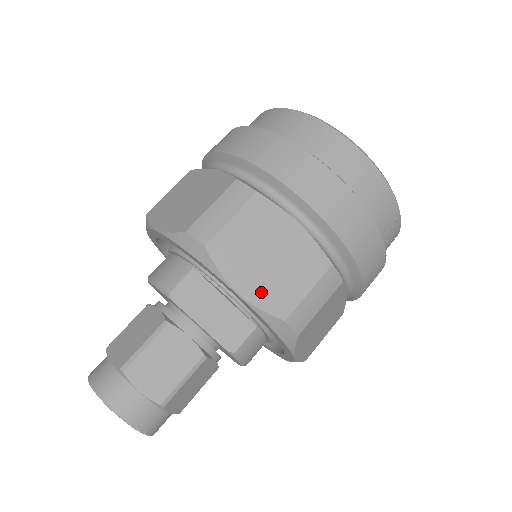
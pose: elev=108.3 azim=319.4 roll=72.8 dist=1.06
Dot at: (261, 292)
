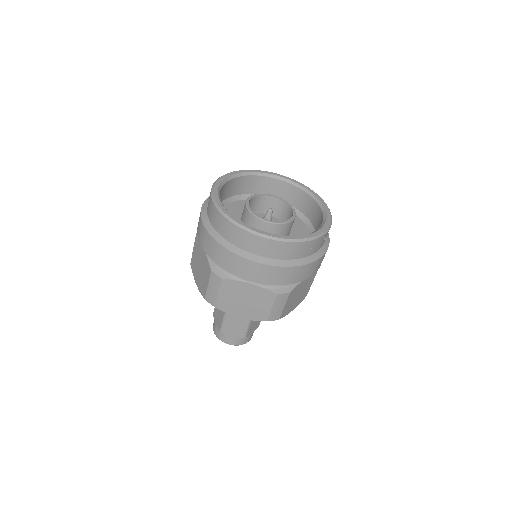
Dot at: (250, 315)
